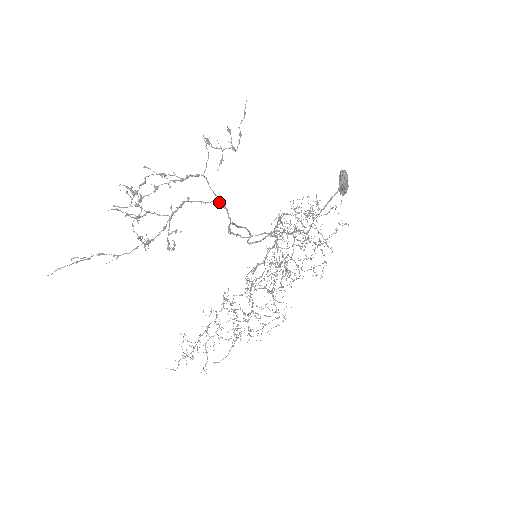
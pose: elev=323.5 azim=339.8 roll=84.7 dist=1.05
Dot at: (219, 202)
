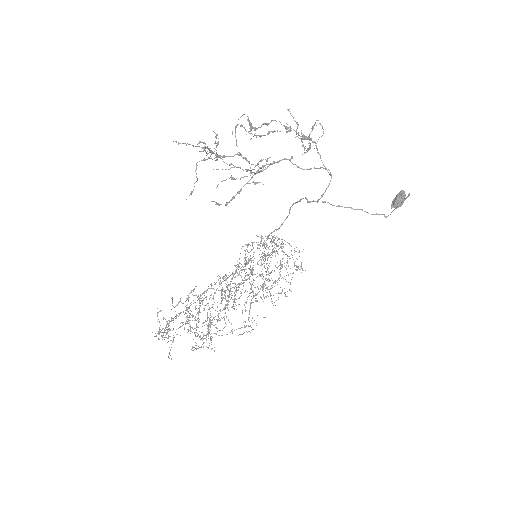
Dot at: (326, 169)
